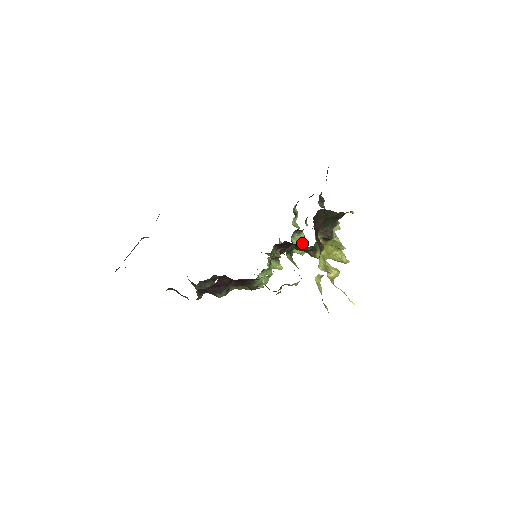
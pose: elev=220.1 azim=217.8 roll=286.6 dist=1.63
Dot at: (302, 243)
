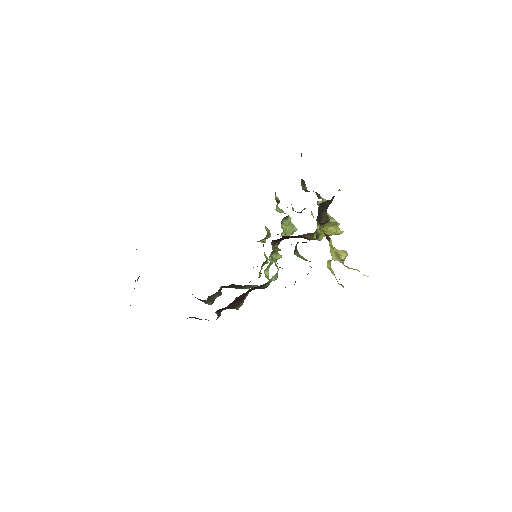
Dot at: (290, 225)
